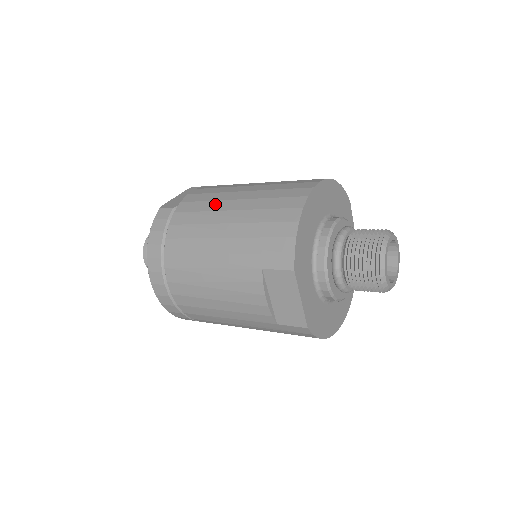
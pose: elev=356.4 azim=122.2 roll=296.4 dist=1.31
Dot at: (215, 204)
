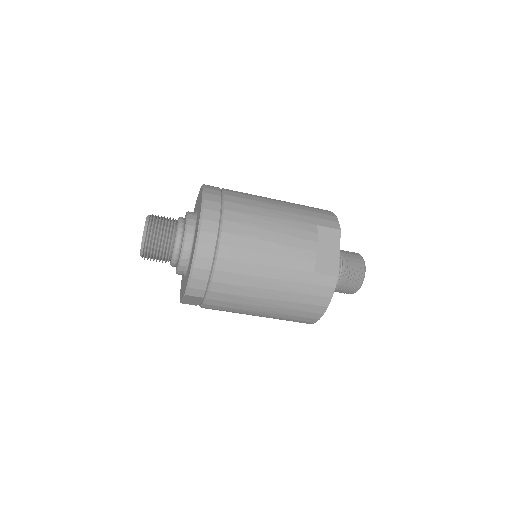
Dot at: occluded
